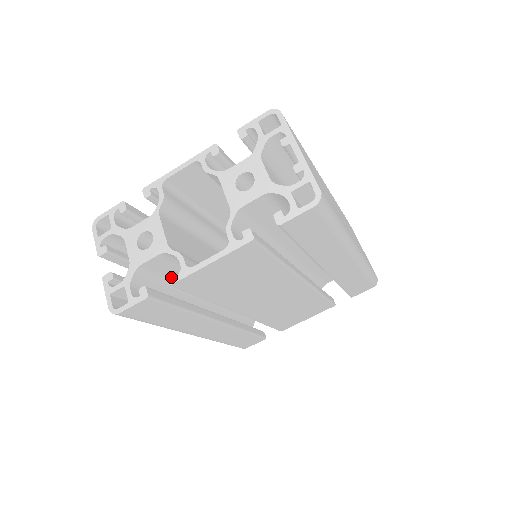
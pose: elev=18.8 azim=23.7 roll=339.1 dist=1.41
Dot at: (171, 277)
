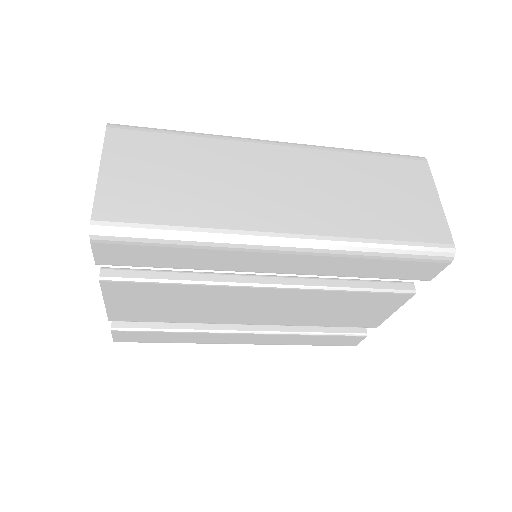
Dot at: occluded
